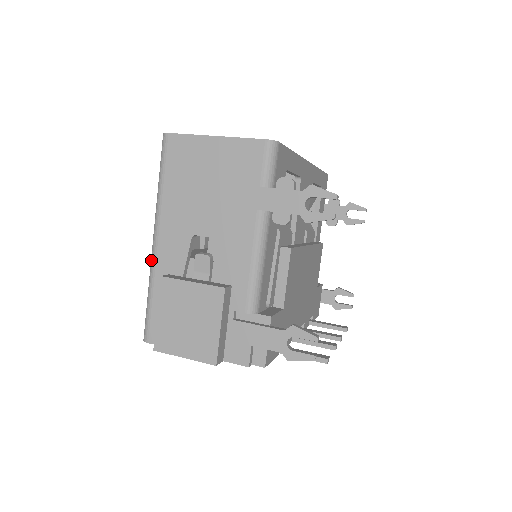
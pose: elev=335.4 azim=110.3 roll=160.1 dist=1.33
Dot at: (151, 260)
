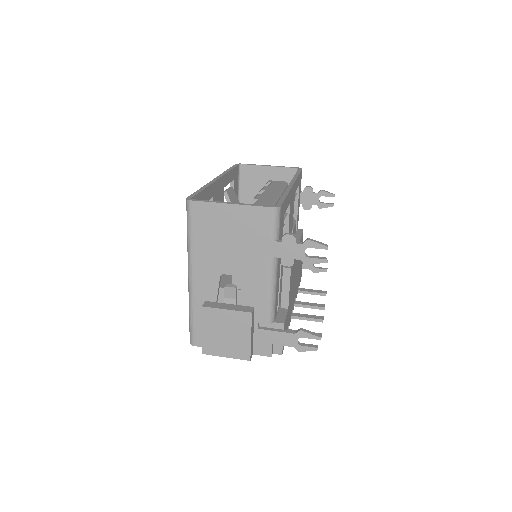
Dot at: (189, 291)
